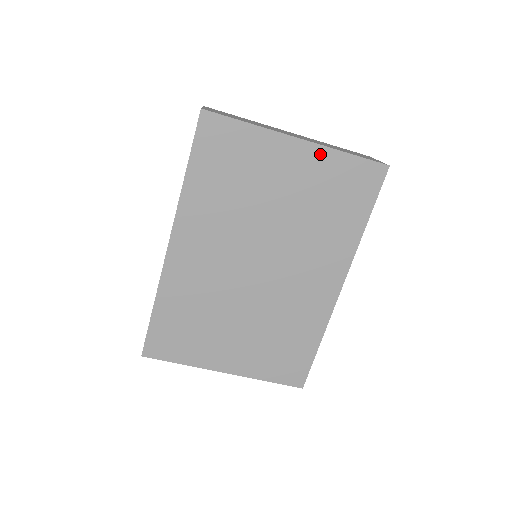
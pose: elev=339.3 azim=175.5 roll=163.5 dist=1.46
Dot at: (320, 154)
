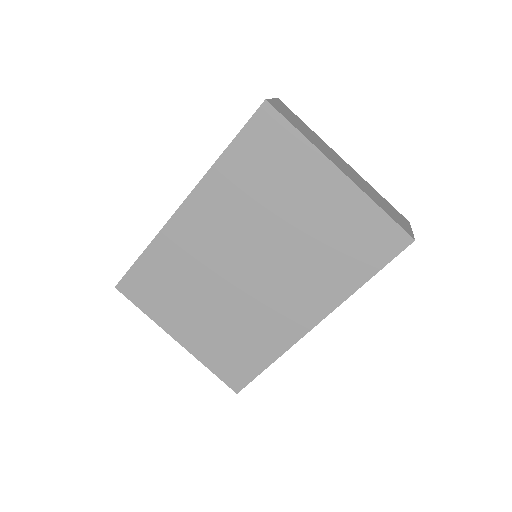
Dot at: (354, 195)
